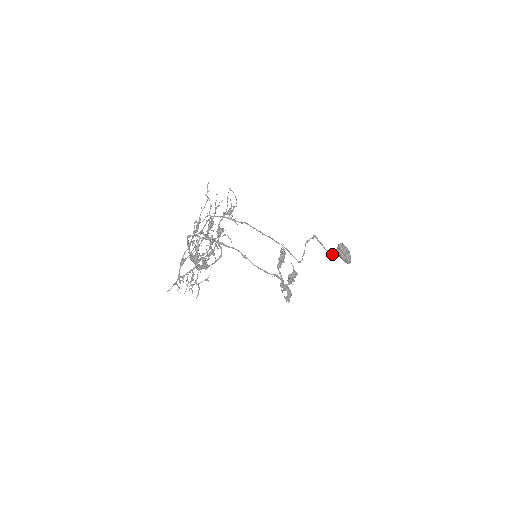
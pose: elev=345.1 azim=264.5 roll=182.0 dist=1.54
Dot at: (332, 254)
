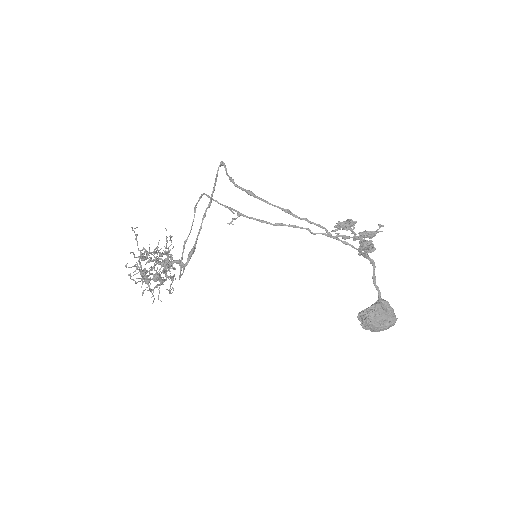
Dot at: (378, 295)
